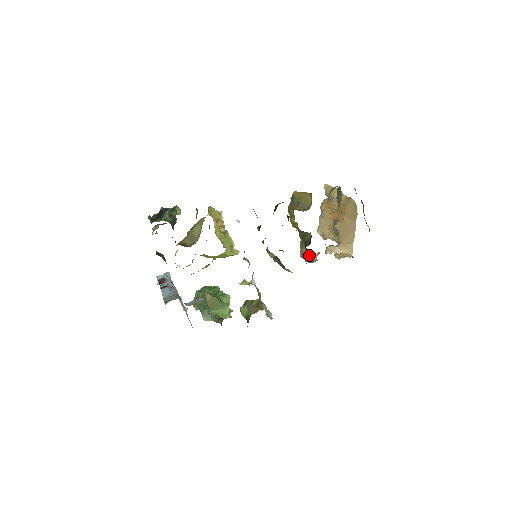
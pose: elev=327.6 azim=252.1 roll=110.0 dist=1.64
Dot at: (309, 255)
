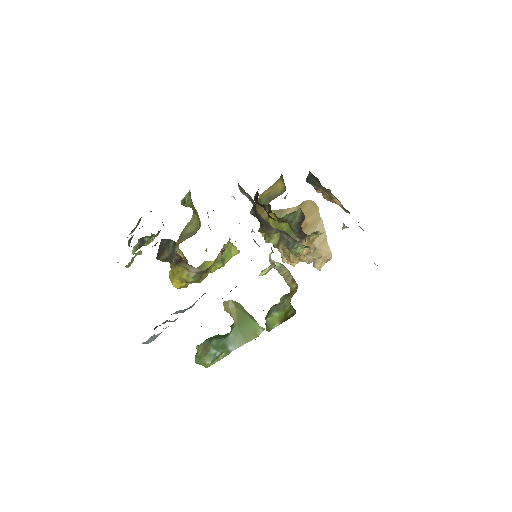
Dot at: (304, 241)
